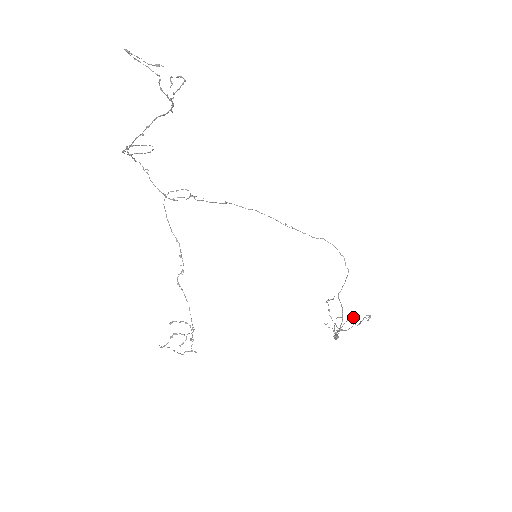
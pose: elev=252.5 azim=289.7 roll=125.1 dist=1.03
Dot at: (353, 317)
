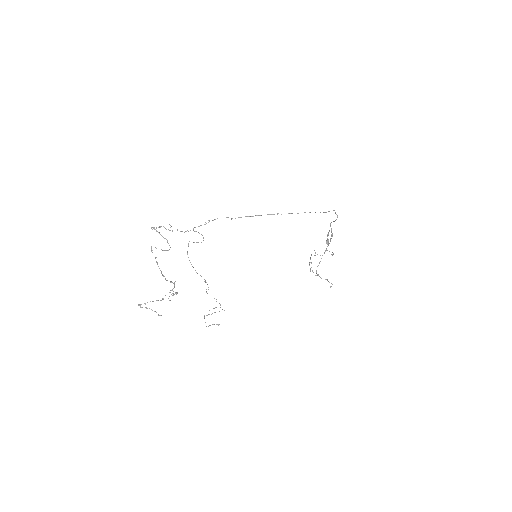
Dot at: (332, 255)
